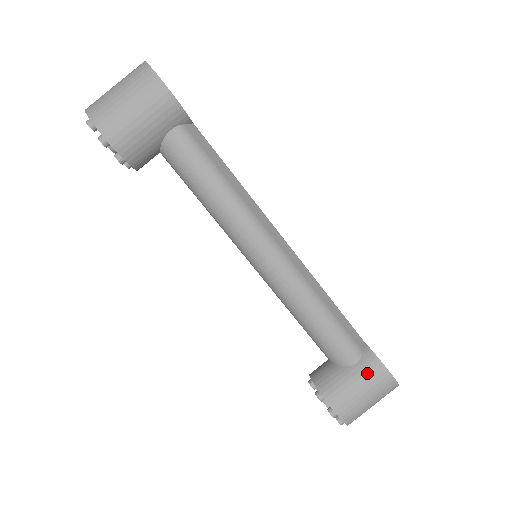
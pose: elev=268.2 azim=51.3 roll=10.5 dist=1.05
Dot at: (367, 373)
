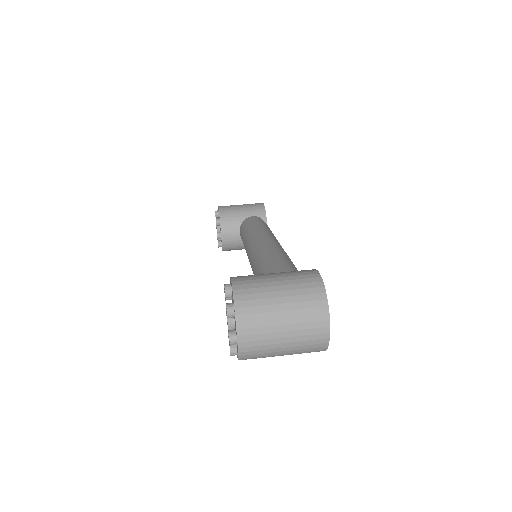
Dot at: occluded
